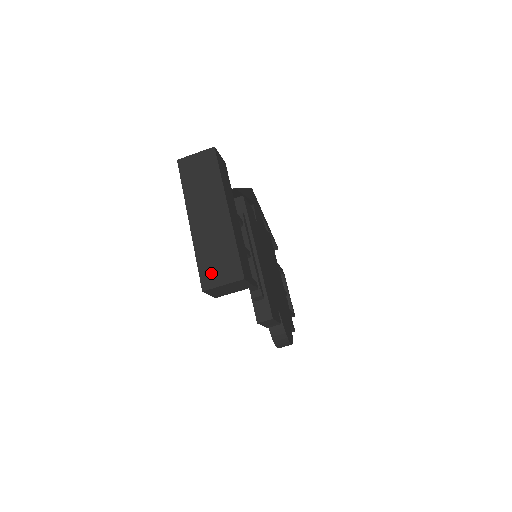
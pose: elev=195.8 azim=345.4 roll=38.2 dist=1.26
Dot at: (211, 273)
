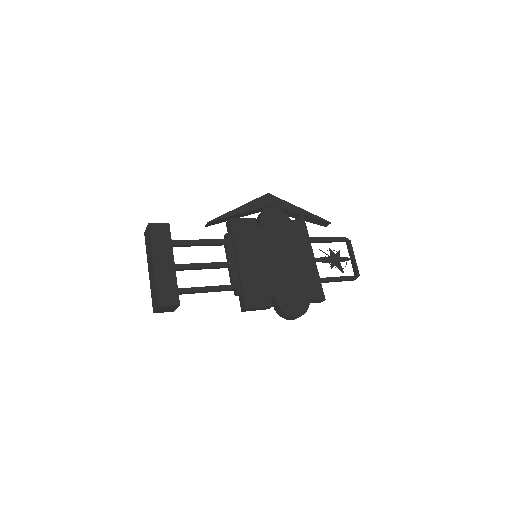
Dot at: (153, 303)
